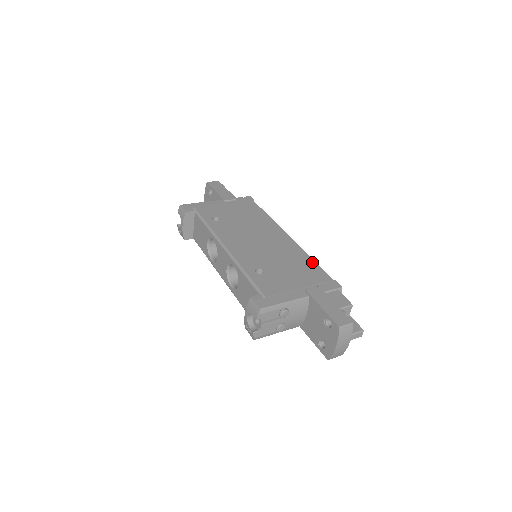
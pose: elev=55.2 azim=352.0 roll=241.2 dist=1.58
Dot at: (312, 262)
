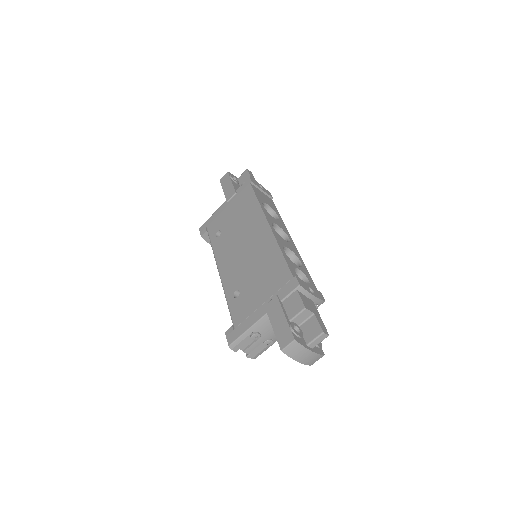
Dot at: (280, 257)
